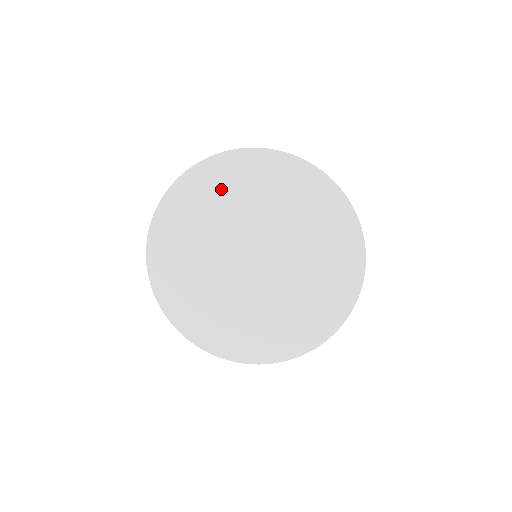
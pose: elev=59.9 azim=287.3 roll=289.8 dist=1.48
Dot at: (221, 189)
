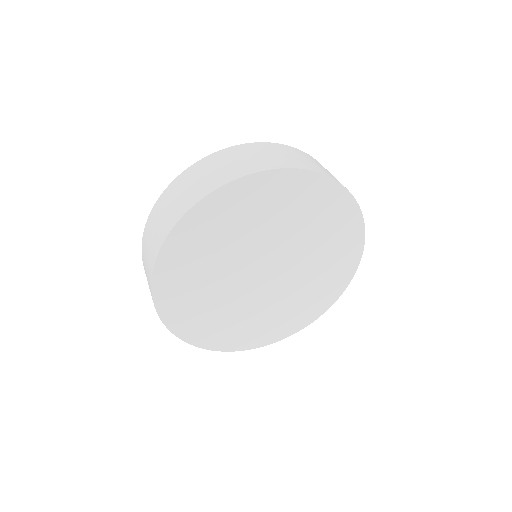
Dot at: (294, 203)
